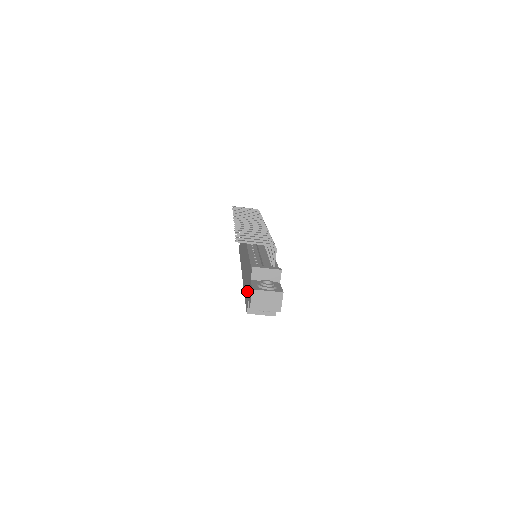
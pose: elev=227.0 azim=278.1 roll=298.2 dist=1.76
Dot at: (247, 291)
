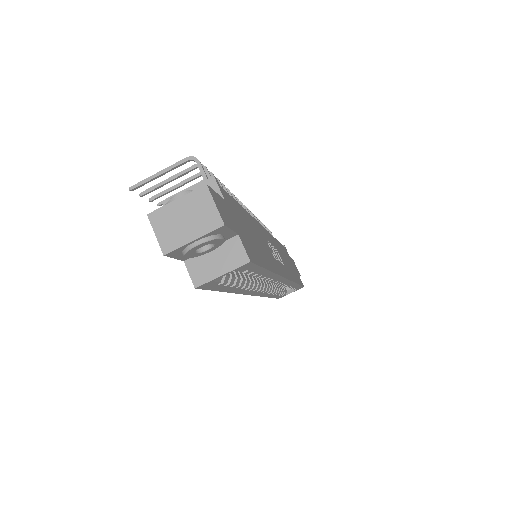
Dot at: occluded
